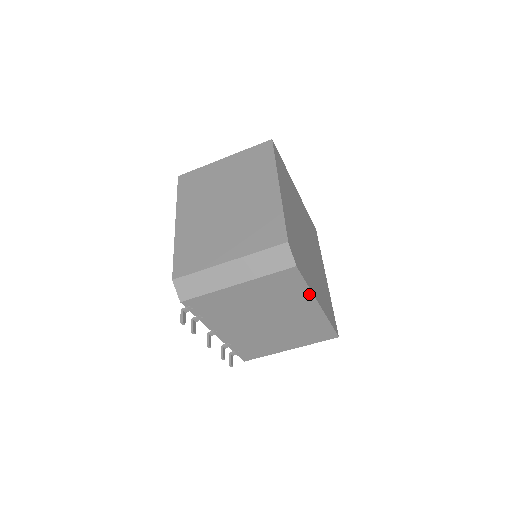
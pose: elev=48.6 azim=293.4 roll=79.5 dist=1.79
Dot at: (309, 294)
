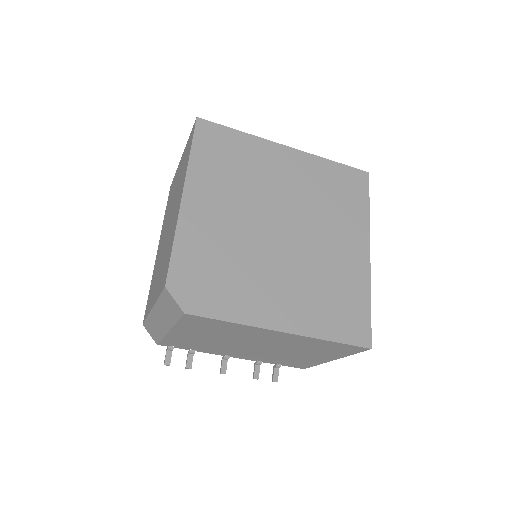
Dot at: (249, 327)
